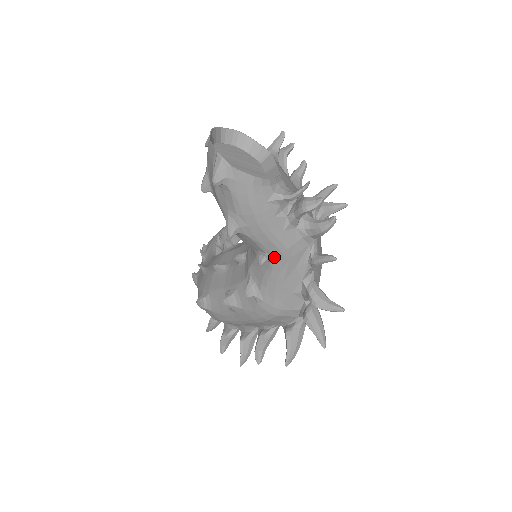
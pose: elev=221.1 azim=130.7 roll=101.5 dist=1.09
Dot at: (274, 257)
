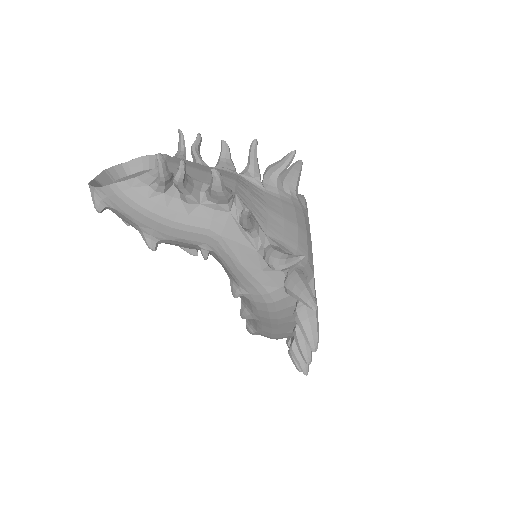
Dot at: (208, 245)
